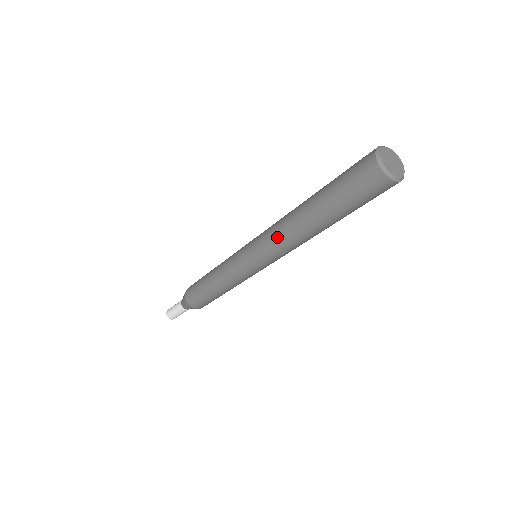
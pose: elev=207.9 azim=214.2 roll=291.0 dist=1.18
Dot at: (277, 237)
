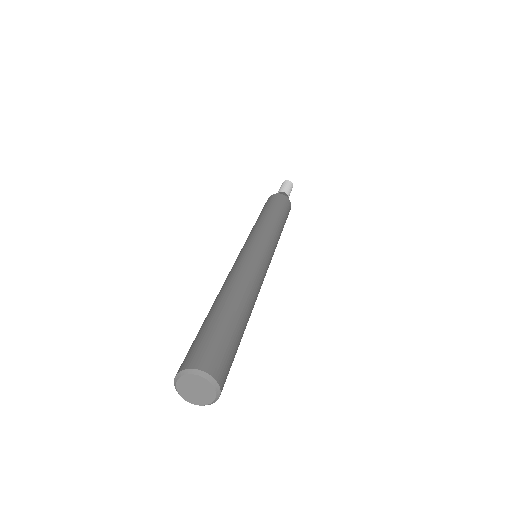
Dot at: occluded
